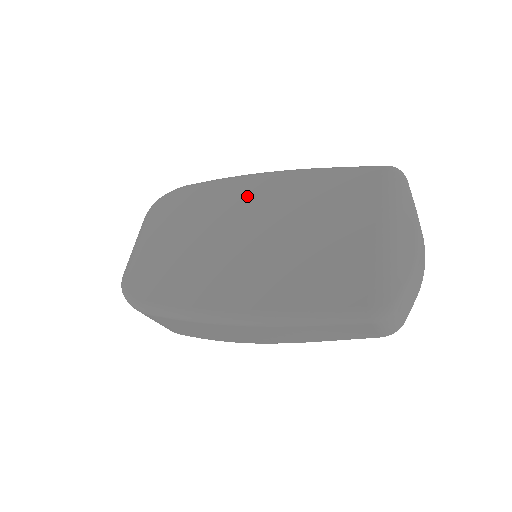
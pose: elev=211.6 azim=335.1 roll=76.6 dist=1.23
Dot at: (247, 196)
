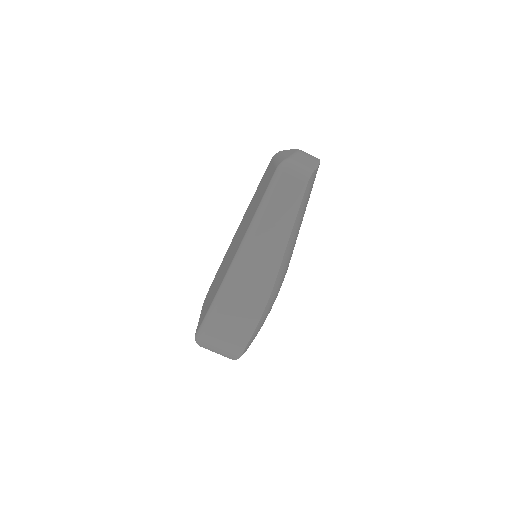
Dot at: (233, 240)
